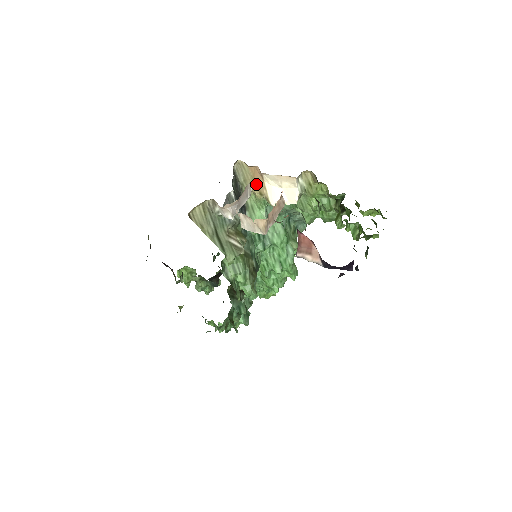
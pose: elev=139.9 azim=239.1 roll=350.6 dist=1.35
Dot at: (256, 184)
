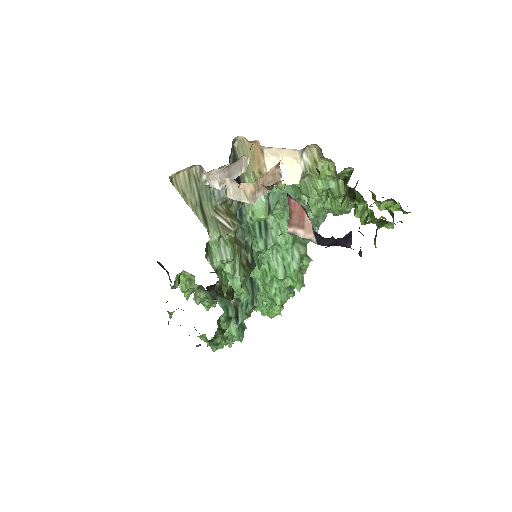
Dot at: (256, 161)
